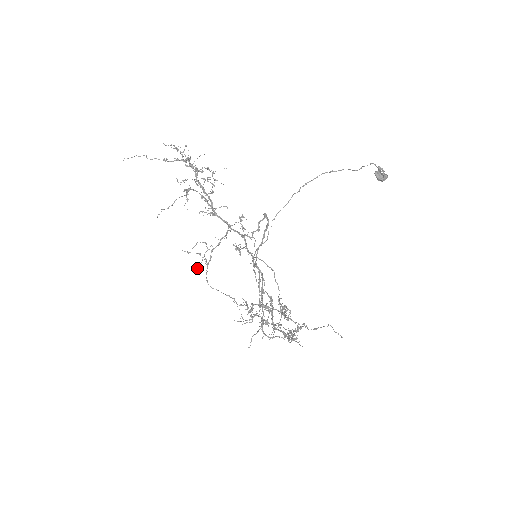
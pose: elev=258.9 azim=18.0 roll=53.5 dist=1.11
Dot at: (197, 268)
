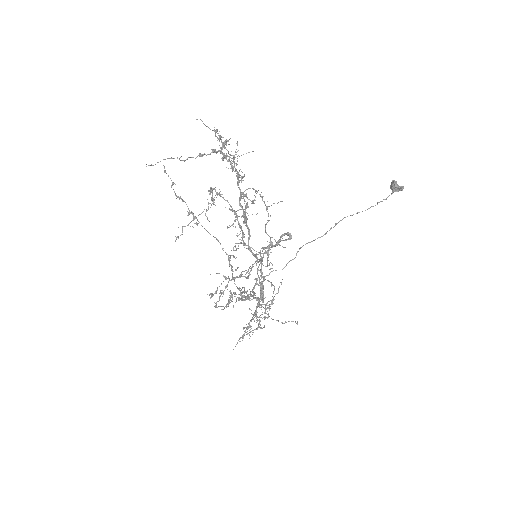
Dot at: occluded
